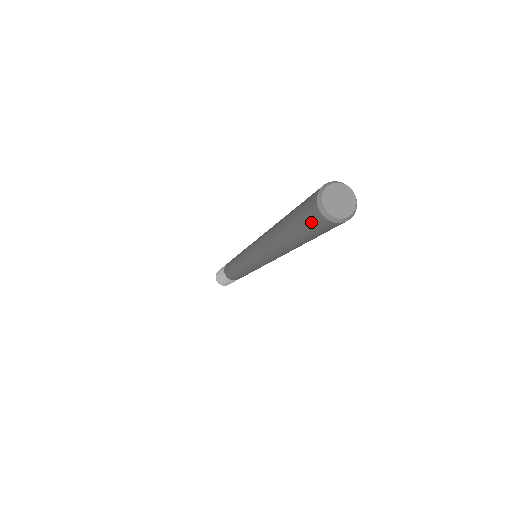
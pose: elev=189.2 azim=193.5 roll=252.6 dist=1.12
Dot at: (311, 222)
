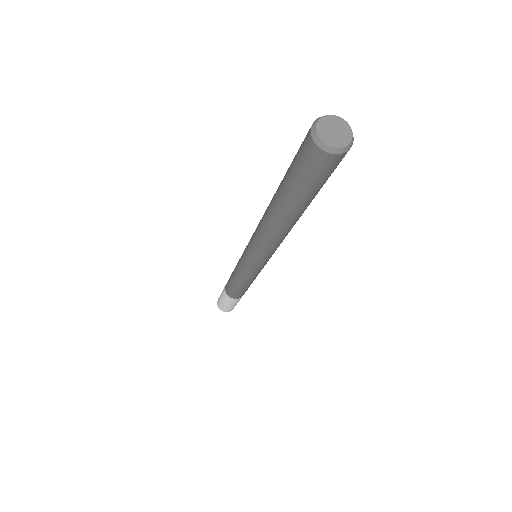
Dot at: (303, 158)
